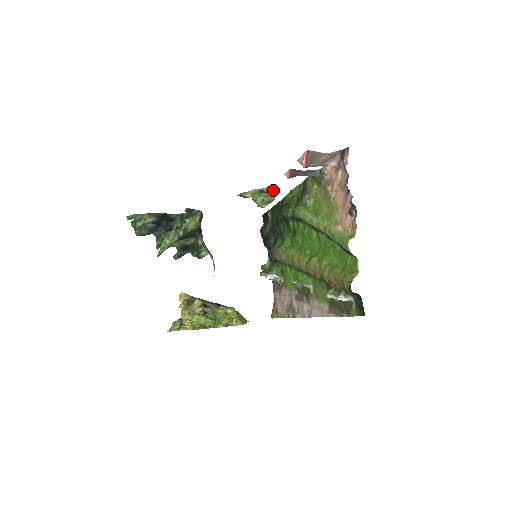
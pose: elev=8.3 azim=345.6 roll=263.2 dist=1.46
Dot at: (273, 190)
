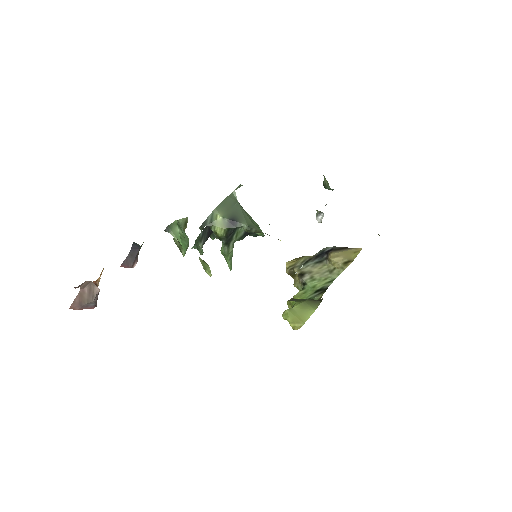
Dot at: (172, 233)
